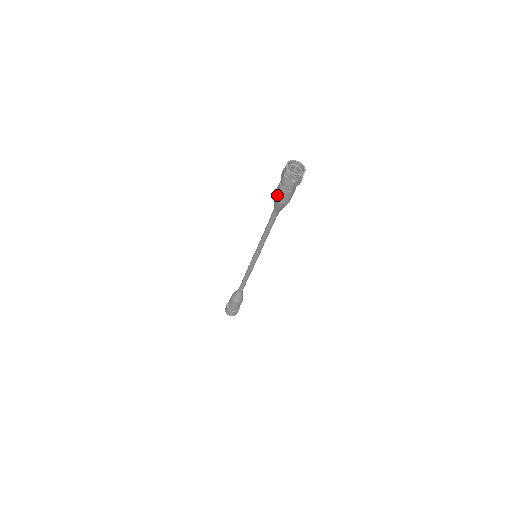
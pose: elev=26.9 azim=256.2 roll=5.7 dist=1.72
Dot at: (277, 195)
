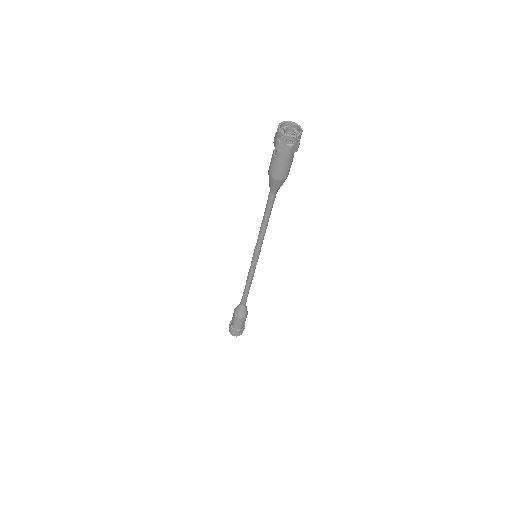
Dot at: (272, 169)
